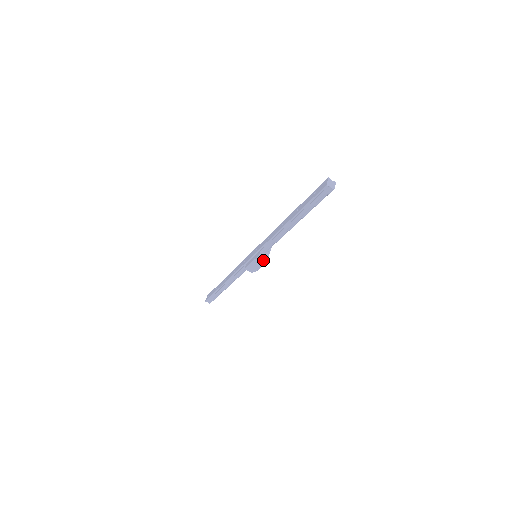
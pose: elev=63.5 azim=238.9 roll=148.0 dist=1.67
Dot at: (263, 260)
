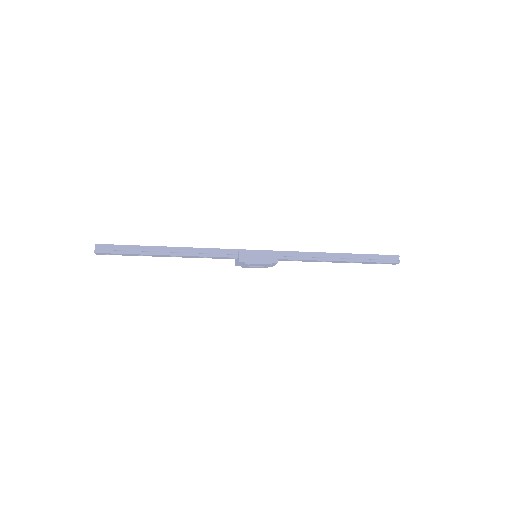
Dot at: (273, 259)
